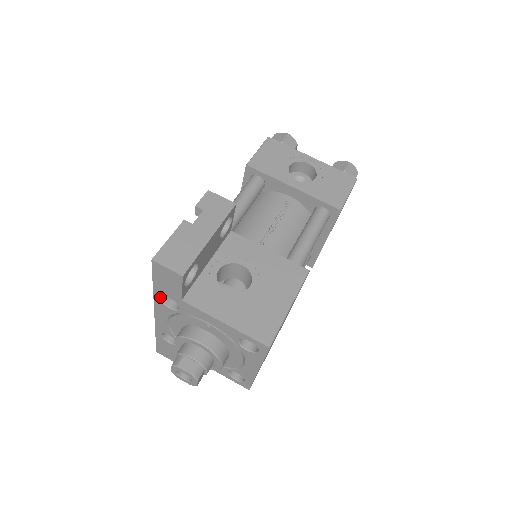
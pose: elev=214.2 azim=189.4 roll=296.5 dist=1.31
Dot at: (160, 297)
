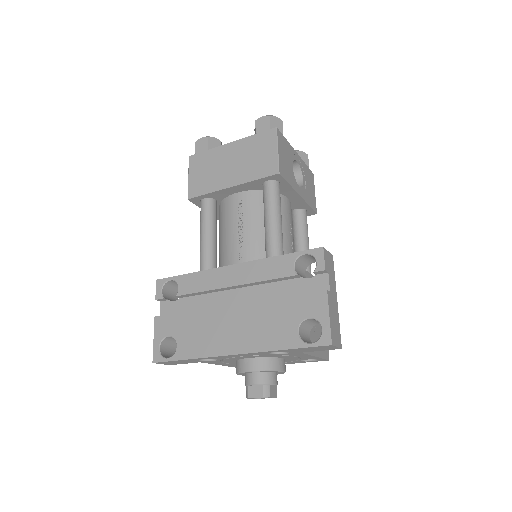
Dot at: occluded
